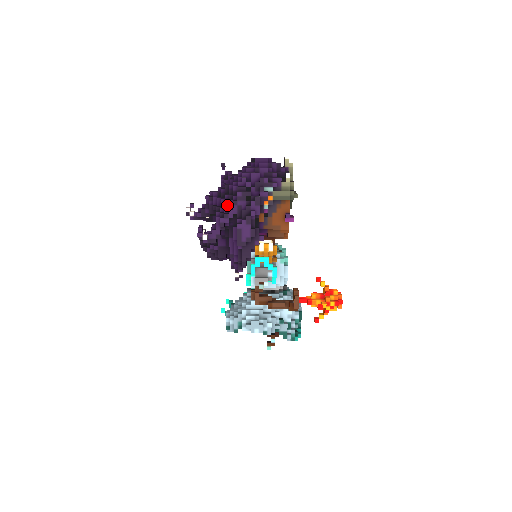
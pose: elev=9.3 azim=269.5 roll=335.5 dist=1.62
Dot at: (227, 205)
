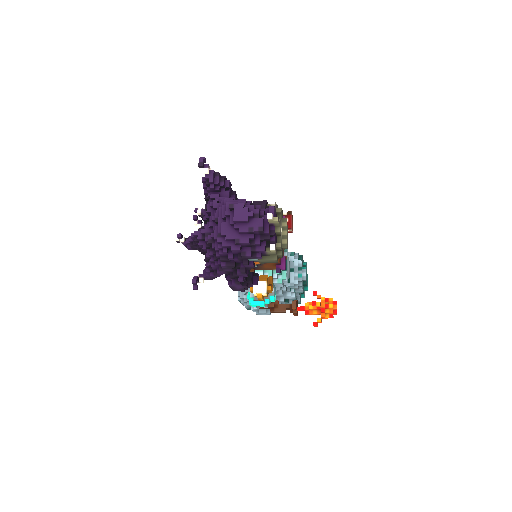
Dot at: (214, 267)
